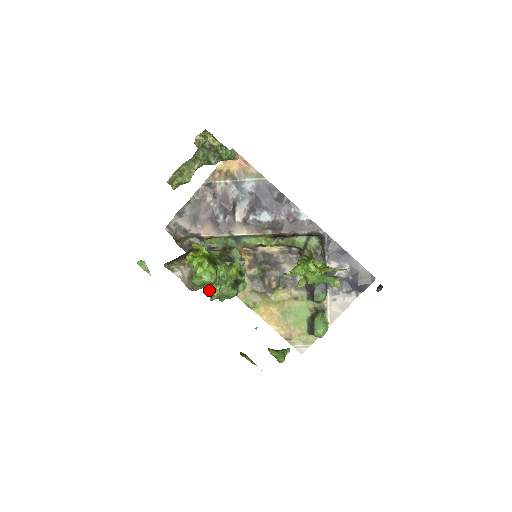
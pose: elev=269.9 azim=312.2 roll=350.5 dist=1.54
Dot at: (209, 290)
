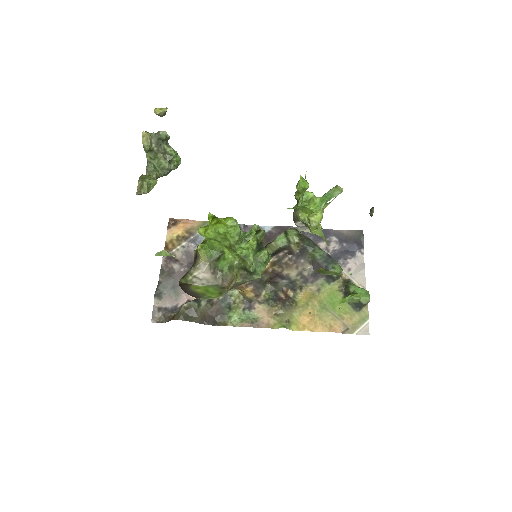
Dot at: (241, 249)
